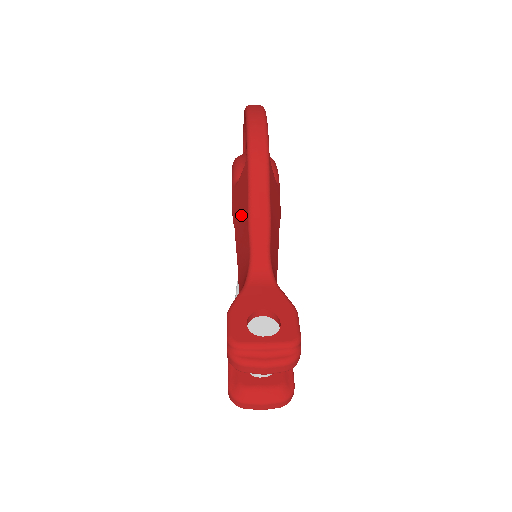
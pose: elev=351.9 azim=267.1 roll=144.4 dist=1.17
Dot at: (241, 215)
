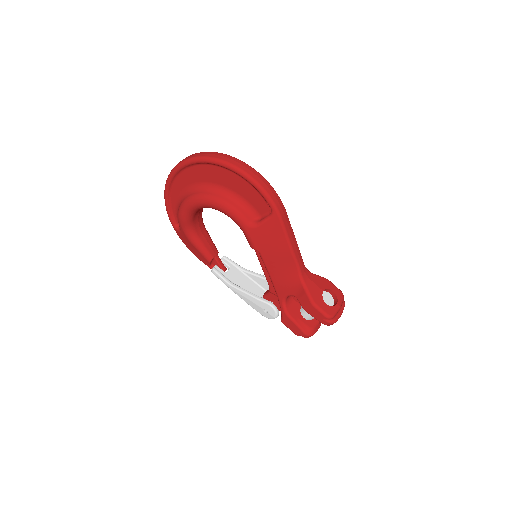
Dot at: (275, 247)
